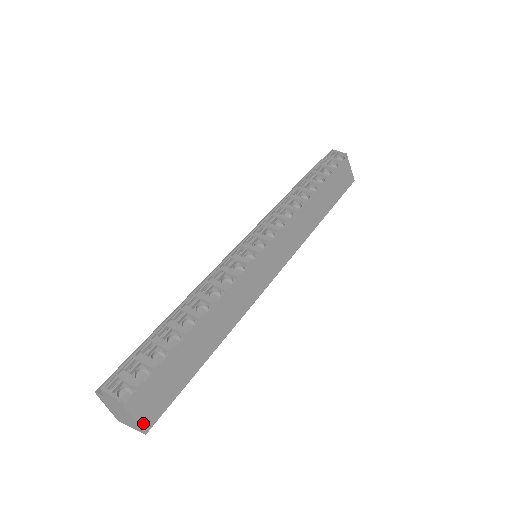
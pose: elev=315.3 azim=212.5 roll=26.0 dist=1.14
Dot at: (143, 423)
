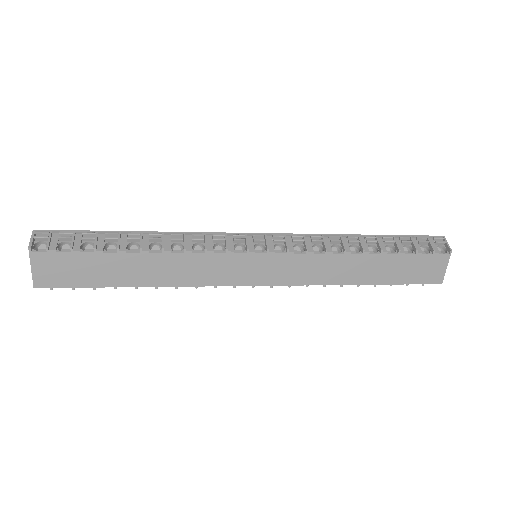
Dot at: (37, 278)
